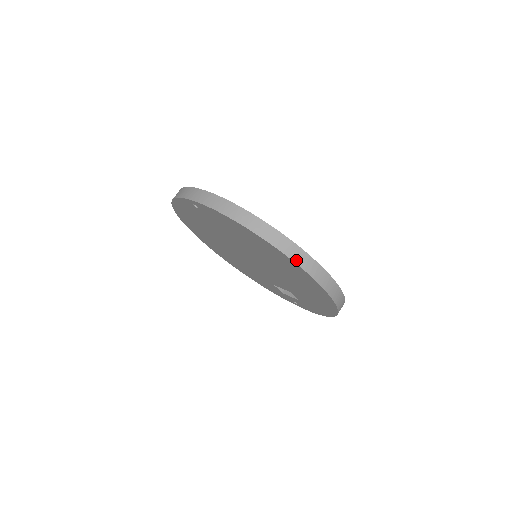
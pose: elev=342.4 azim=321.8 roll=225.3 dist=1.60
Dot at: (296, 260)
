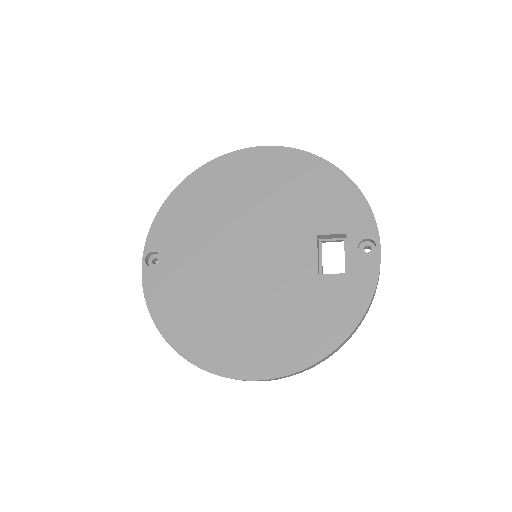
Dot at: occluded
